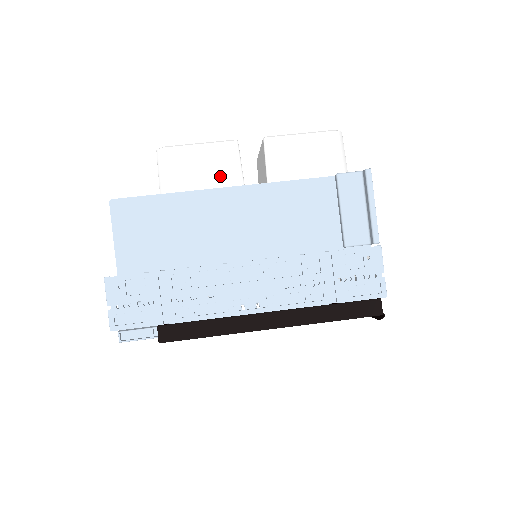
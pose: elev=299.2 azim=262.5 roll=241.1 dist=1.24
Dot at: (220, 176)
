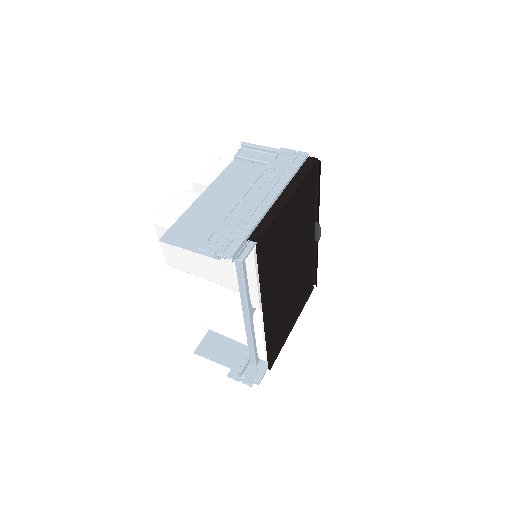
Dot at: (193, 201)
